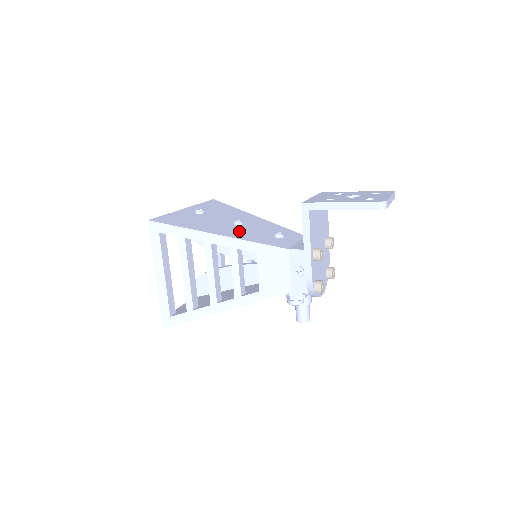
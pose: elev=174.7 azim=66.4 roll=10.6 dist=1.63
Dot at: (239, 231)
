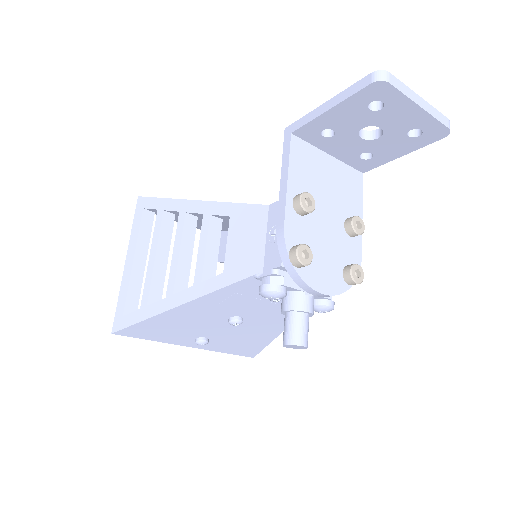
Dot at: occluded
